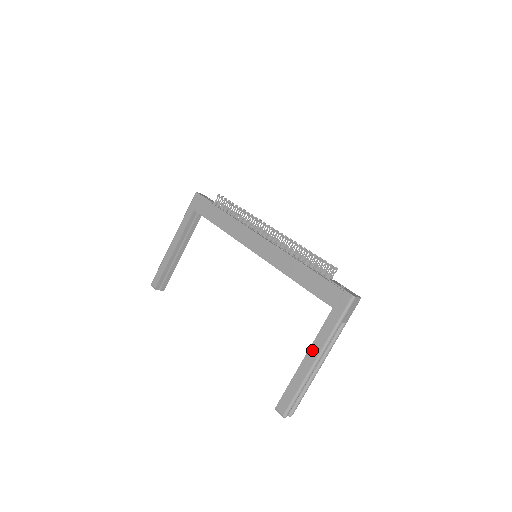
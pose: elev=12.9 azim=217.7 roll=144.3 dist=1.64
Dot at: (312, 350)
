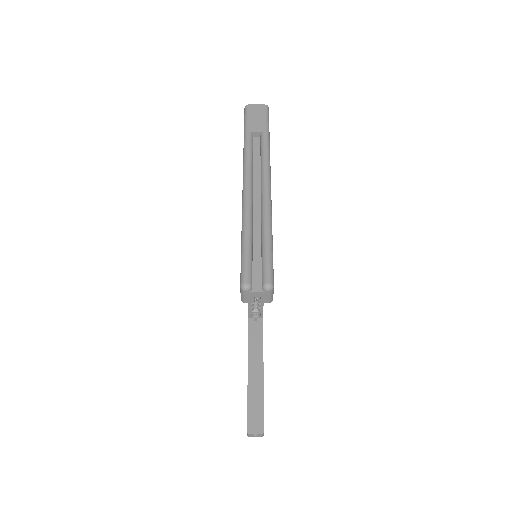
Dot at: occluded
